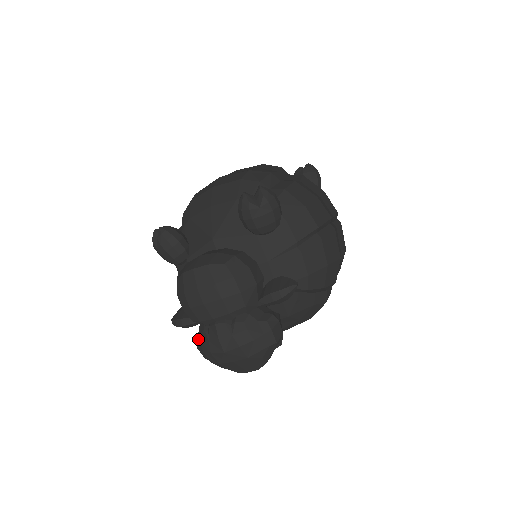
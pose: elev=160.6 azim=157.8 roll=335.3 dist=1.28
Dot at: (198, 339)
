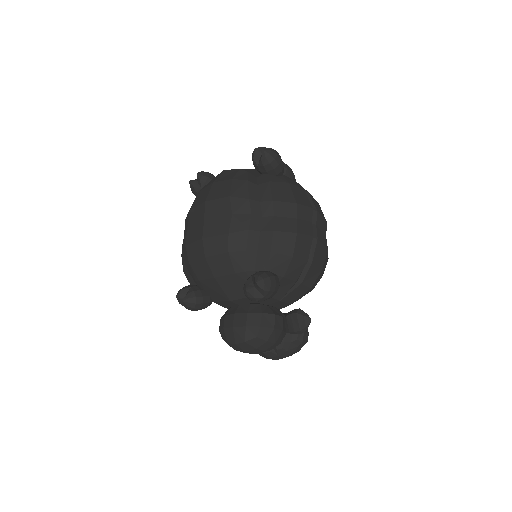
Dot at: occluded
